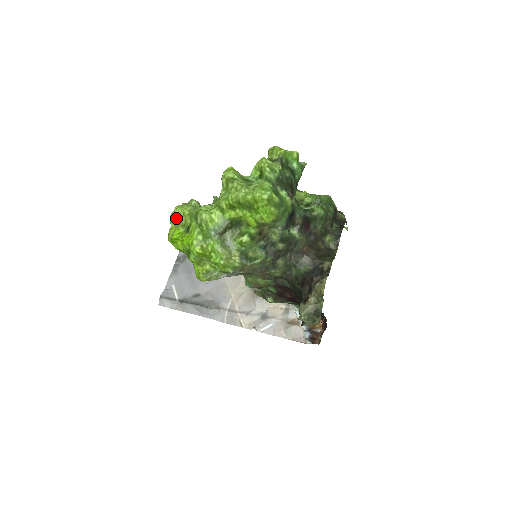
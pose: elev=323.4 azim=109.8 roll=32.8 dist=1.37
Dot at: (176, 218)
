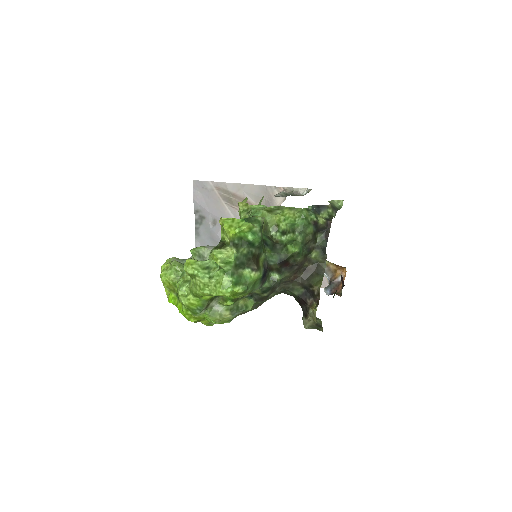
Dot at: (164, 286)
